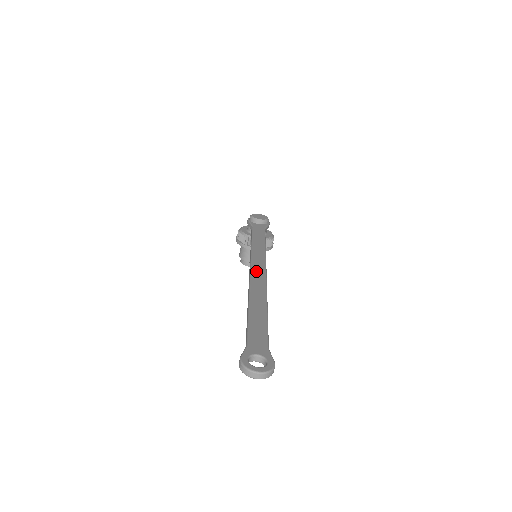
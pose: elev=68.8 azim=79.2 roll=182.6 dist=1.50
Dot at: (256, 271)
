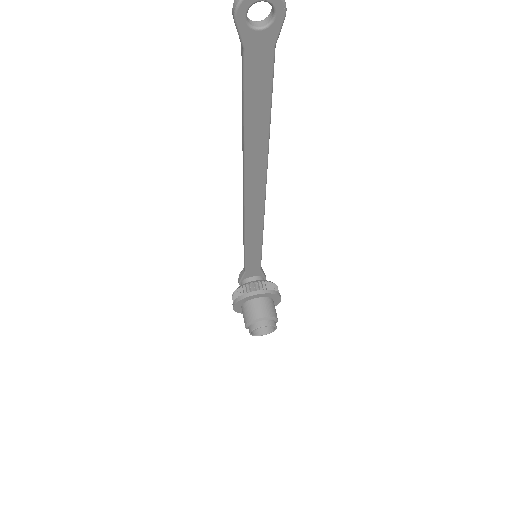
Dot at: occluded
